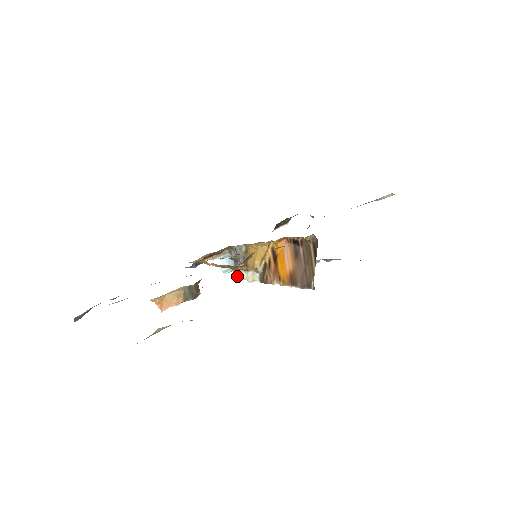
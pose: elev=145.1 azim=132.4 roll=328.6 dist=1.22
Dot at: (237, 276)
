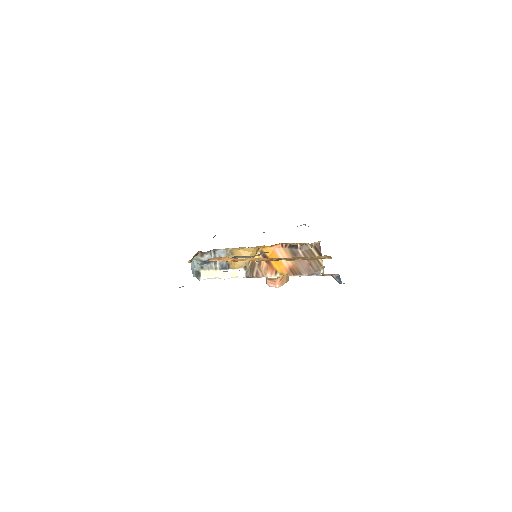
Dot at: (200, 276)
